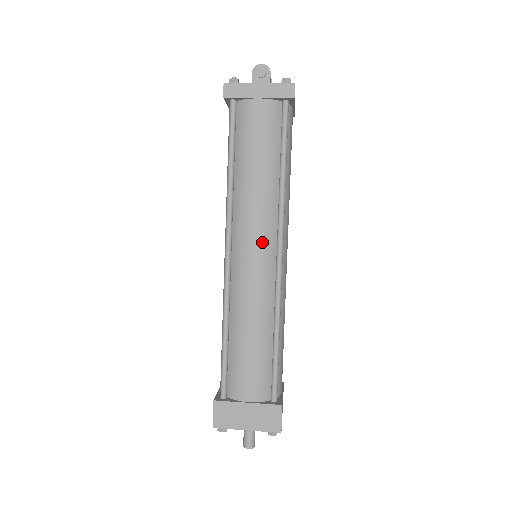
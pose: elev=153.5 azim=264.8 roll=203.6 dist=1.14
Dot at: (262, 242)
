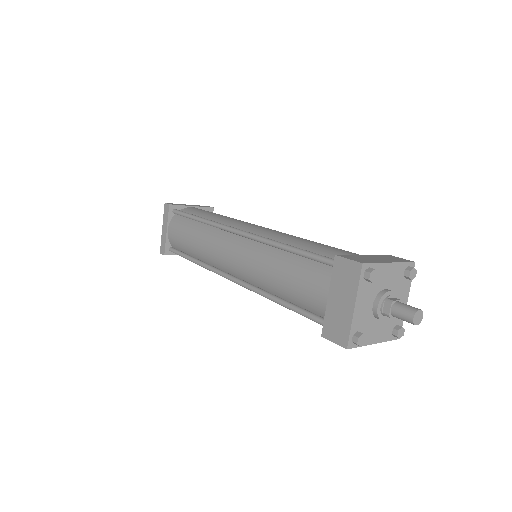
Dot at: occluded
